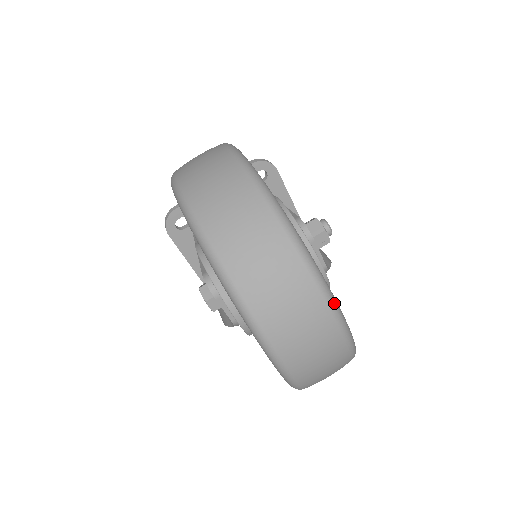
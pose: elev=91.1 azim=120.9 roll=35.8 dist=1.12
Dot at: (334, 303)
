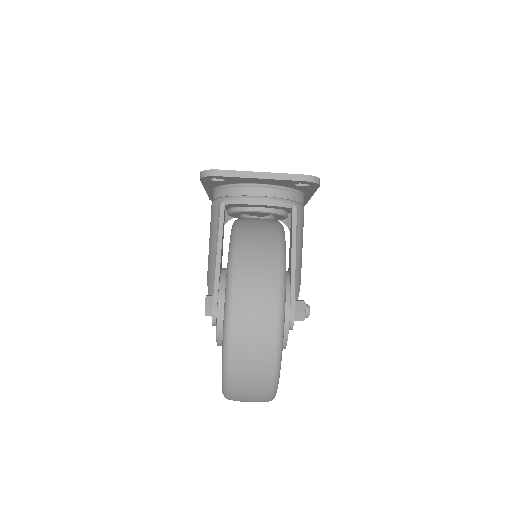
Dot at: occluded
